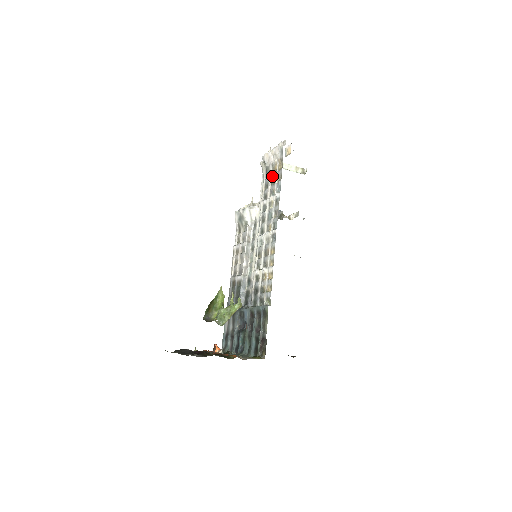
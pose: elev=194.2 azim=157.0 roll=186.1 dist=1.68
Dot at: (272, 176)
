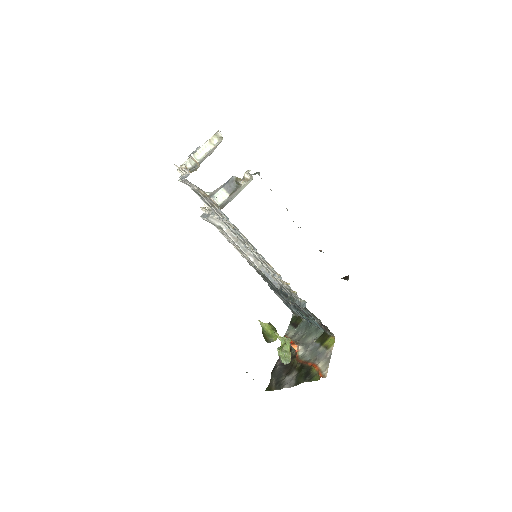
Dot at: (206, 200)
